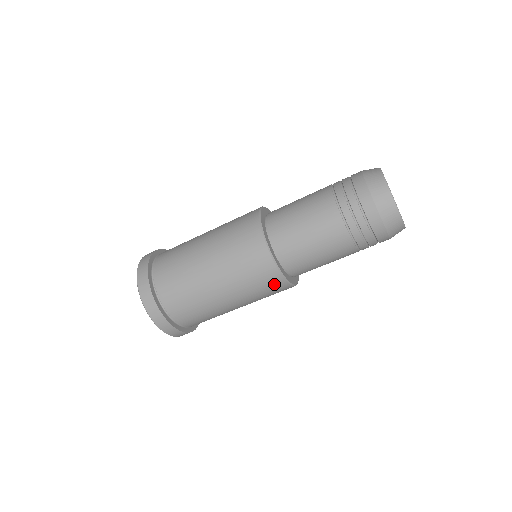
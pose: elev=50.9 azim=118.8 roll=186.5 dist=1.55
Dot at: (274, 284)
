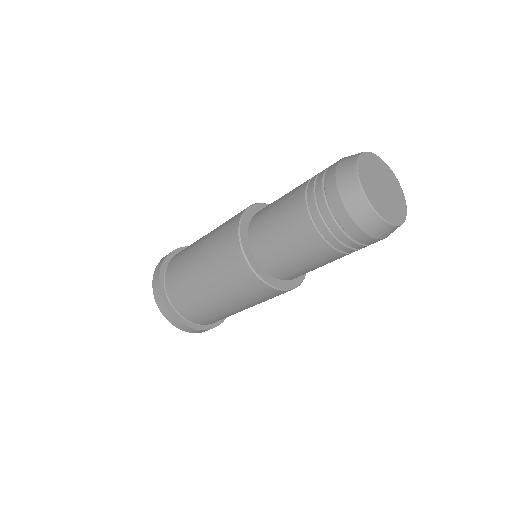
Dot at: occluded
